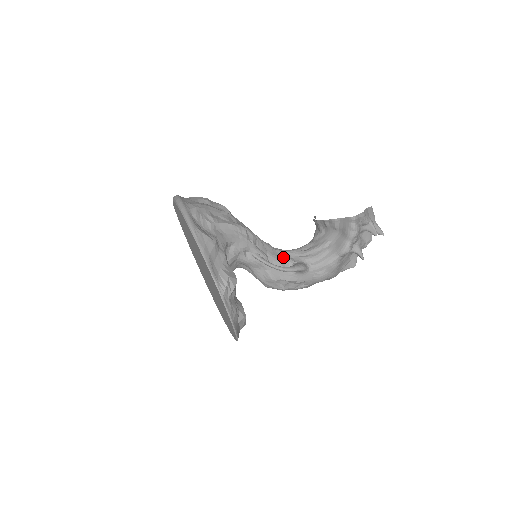
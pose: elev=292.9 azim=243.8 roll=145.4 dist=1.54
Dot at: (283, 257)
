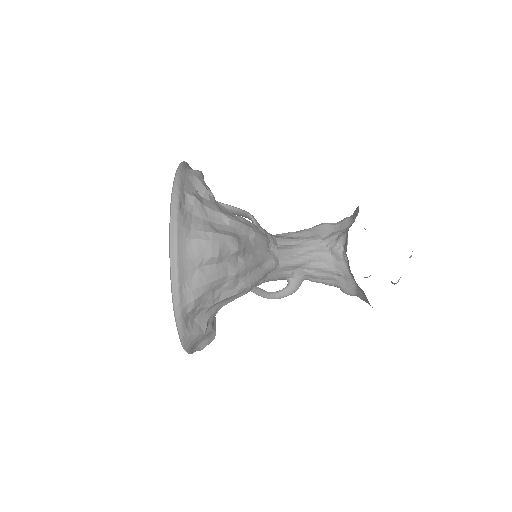
Dot at: (283, 273)
